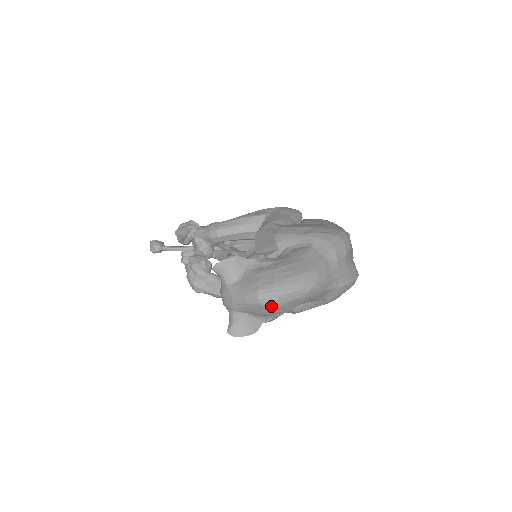
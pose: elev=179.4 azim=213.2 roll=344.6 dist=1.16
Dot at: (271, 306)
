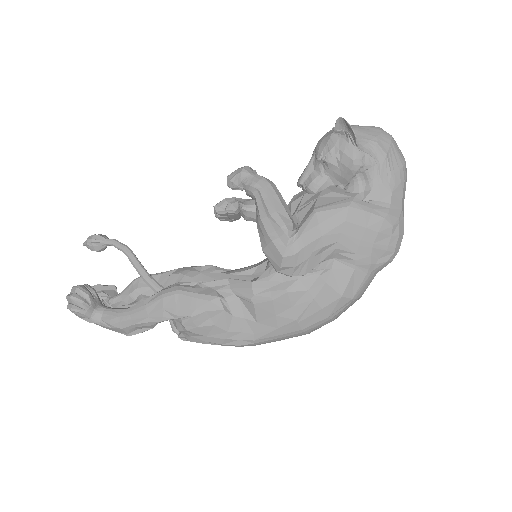
Dot at: (385, 135)
